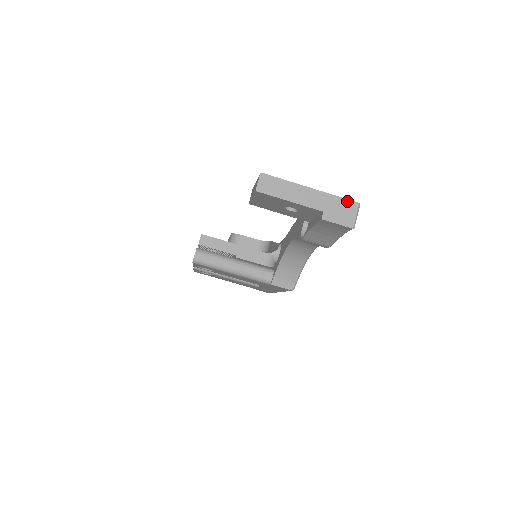
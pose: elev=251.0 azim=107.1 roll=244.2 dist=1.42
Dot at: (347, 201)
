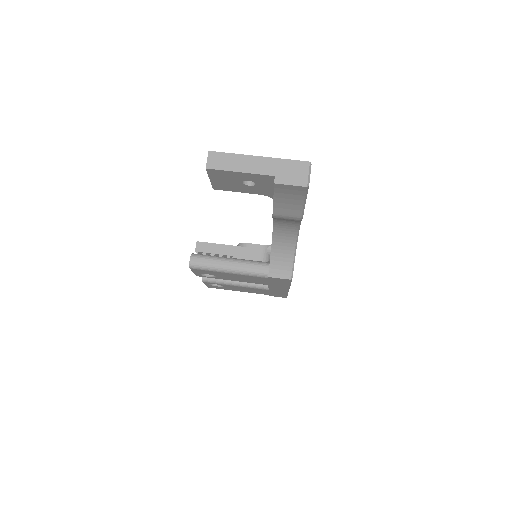
Dot at: (297, 162)
